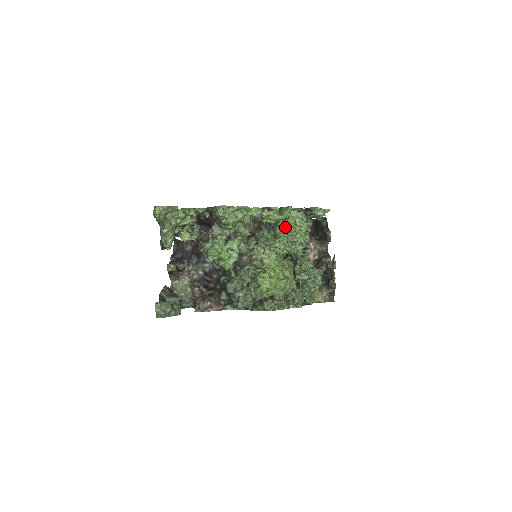
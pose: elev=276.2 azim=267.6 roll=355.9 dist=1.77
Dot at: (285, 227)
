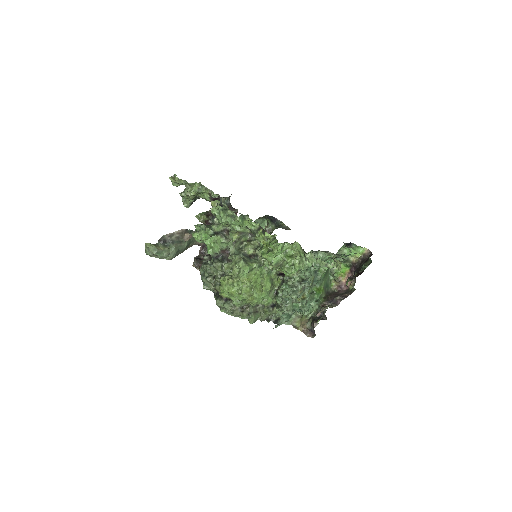
Dot at: occluded
